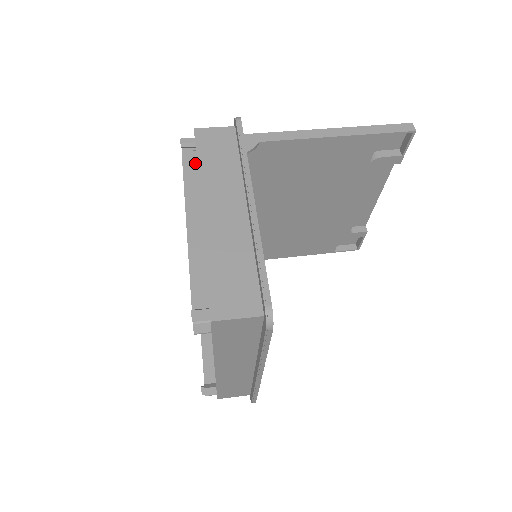
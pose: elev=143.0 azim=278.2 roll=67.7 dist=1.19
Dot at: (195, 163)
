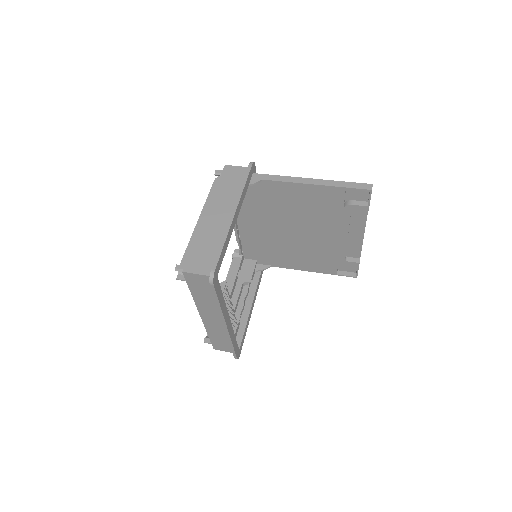
Dot at: occluded
